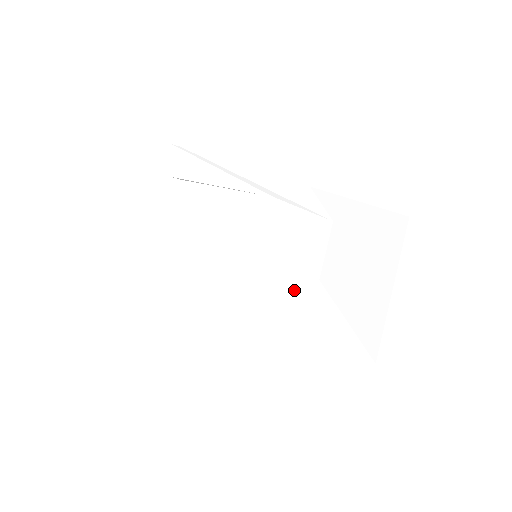
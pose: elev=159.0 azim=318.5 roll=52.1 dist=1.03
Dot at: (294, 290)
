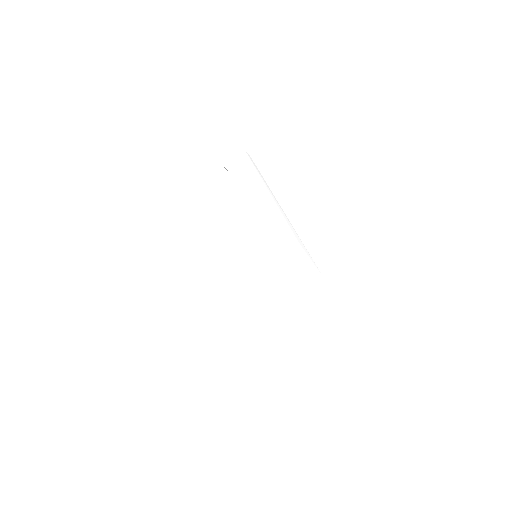
Dot at: (268, 285)
